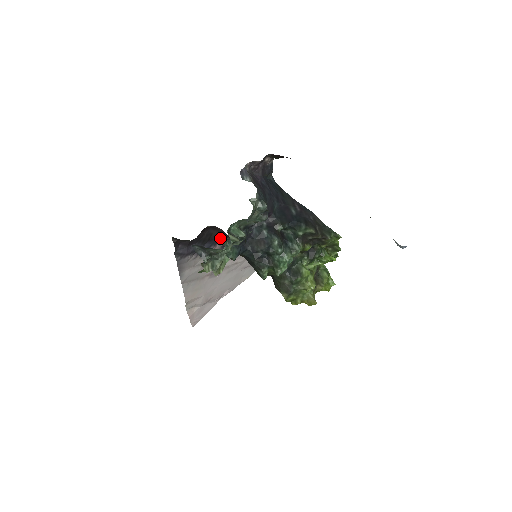
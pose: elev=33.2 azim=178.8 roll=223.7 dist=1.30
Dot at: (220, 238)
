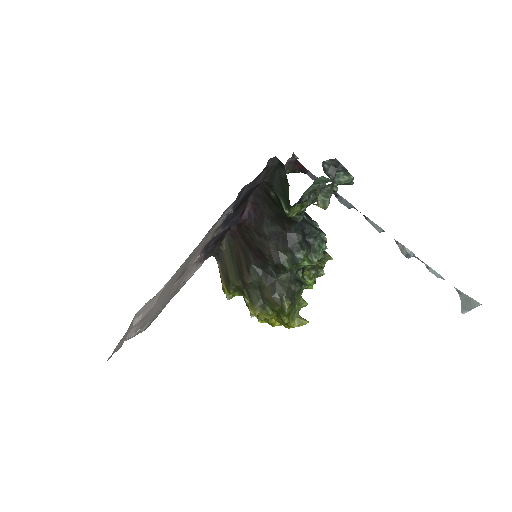
Dot at: (233, 219)
